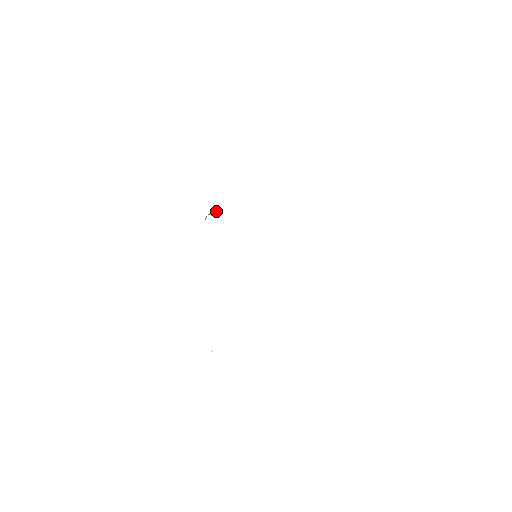
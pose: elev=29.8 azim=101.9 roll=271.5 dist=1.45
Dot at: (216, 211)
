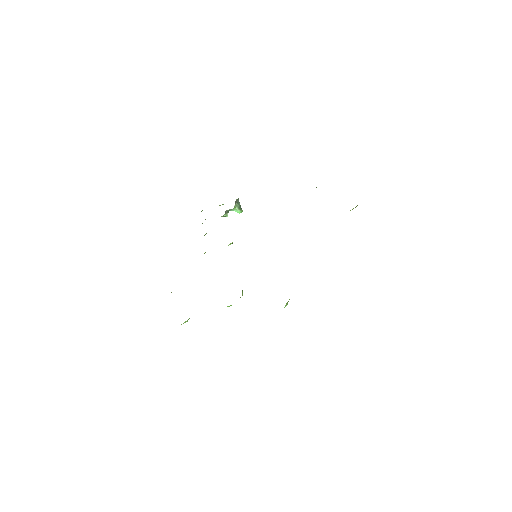
Dot at: (239, 206)
